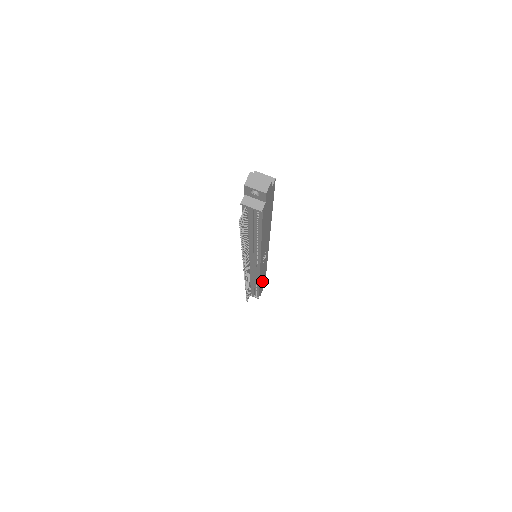
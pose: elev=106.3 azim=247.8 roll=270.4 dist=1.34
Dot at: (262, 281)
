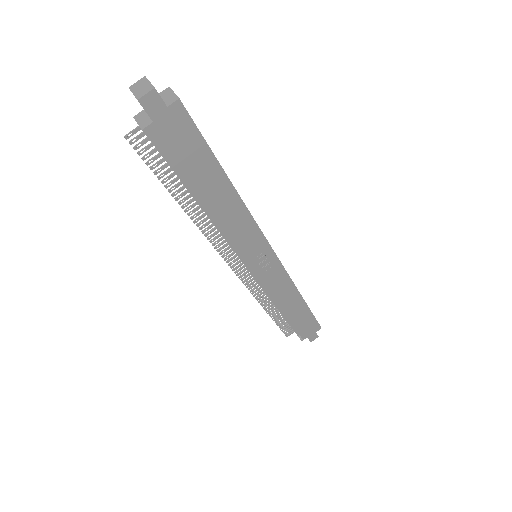
Dot at: (297, 314)
